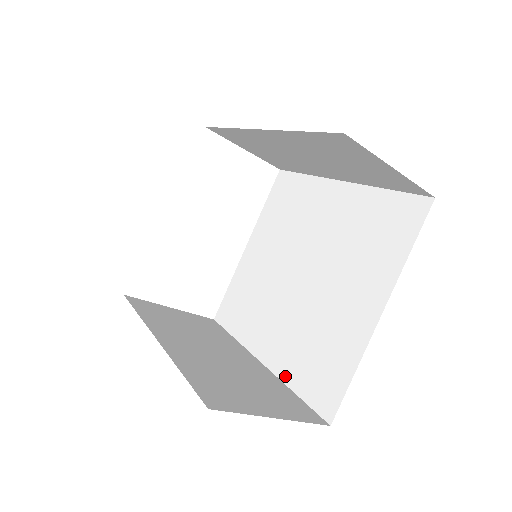
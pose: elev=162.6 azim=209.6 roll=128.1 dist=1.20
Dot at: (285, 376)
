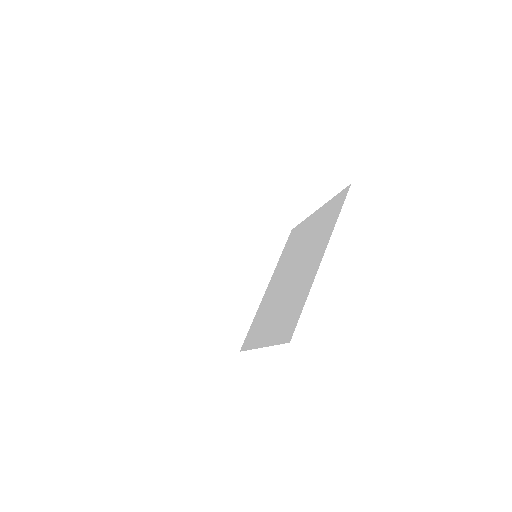
Dot at: (258, 310)
